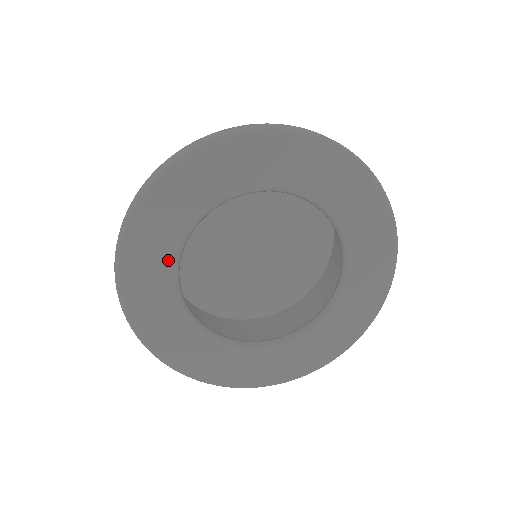
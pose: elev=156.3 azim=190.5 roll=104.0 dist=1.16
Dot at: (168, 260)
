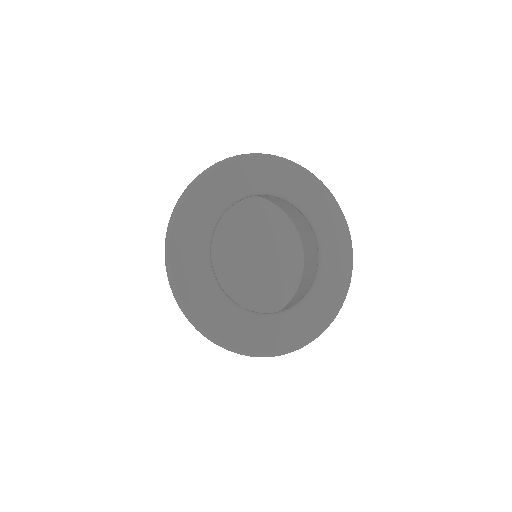
Dot at: (226, 199)
